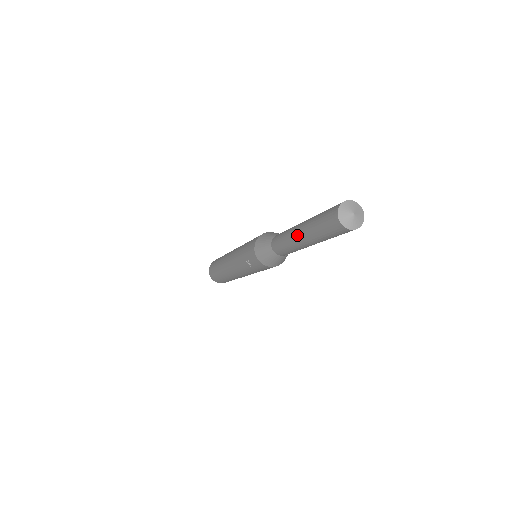
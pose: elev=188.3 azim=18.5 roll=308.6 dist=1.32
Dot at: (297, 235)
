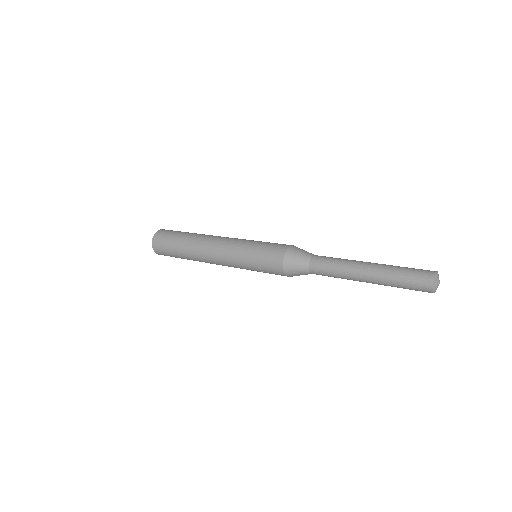
Dot at: (362, 276)
